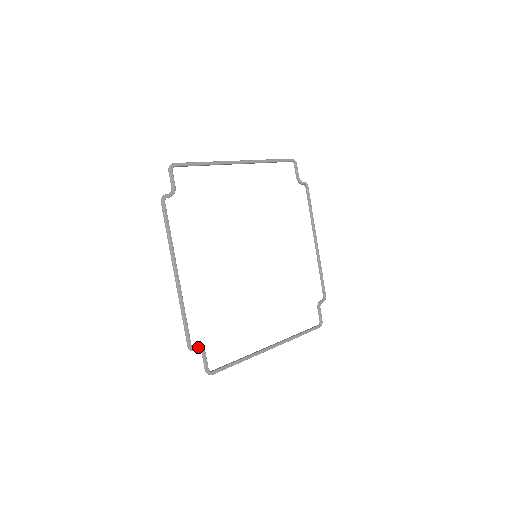
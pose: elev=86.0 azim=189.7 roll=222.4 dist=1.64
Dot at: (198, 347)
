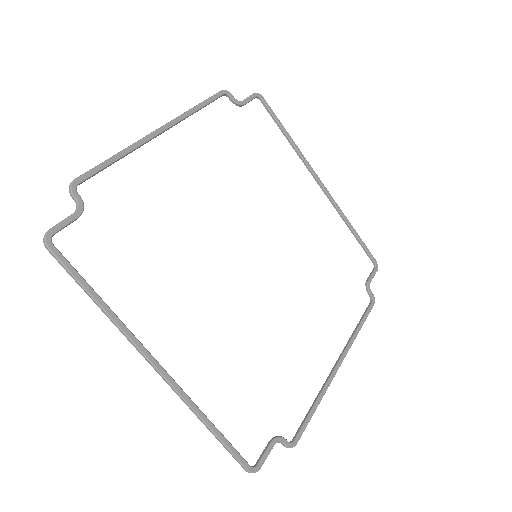
Dot at: occluded
